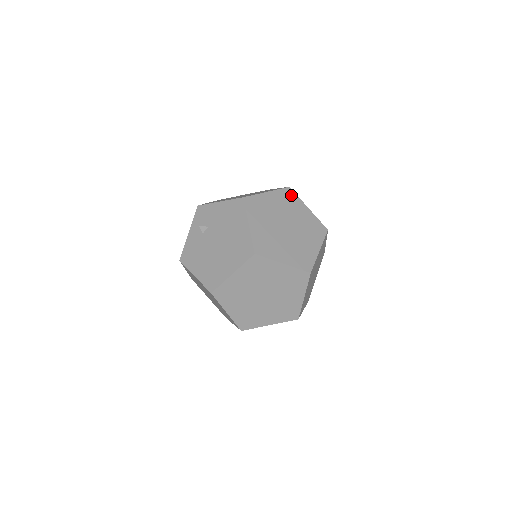
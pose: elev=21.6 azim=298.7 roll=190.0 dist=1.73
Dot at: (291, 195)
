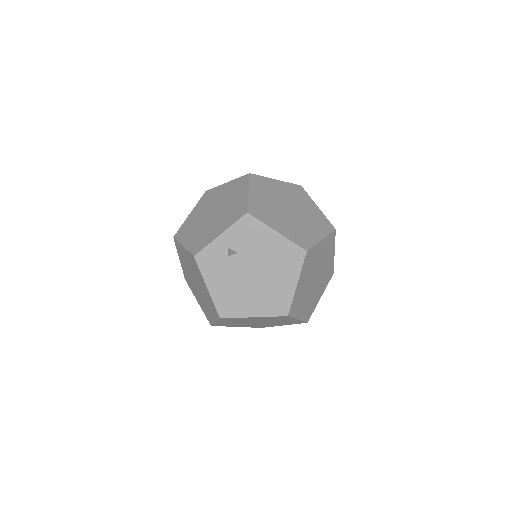
Dot at: occluded
